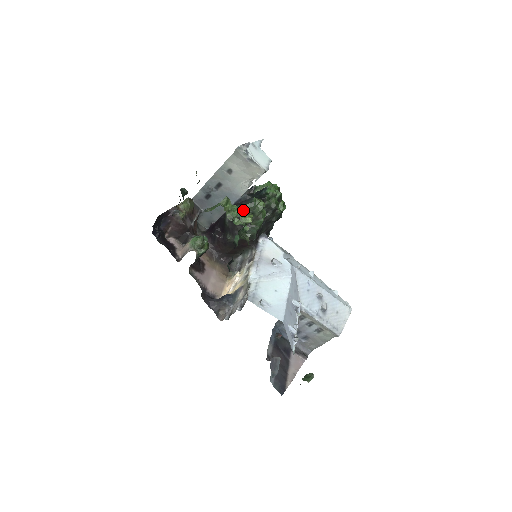
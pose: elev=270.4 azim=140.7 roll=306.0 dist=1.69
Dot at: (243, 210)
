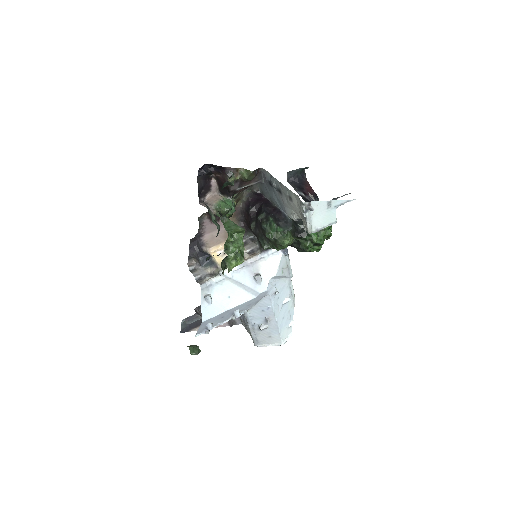
Dot at: (271, 230)
